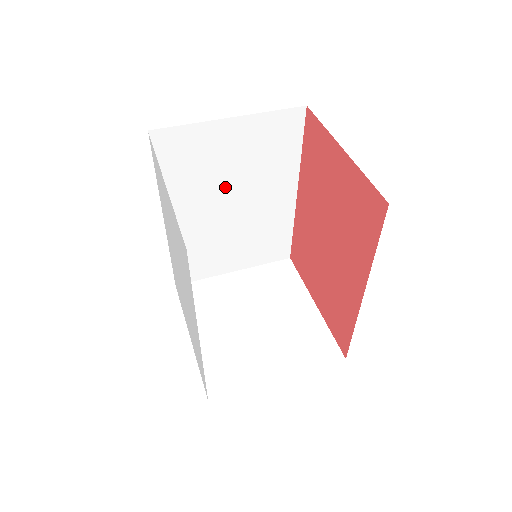
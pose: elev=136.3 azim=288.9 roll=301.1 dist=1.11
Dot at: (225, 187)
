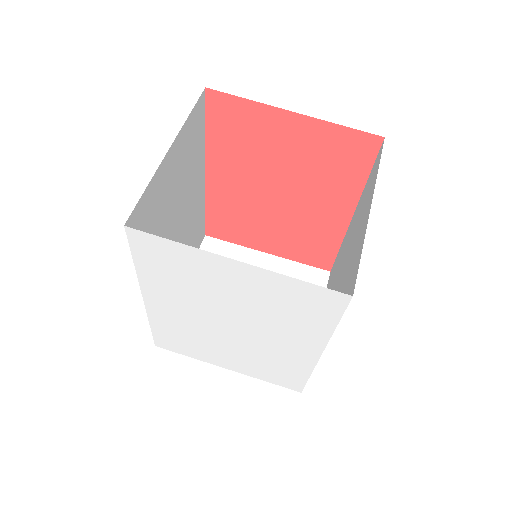
Dot at: (172, 220)
